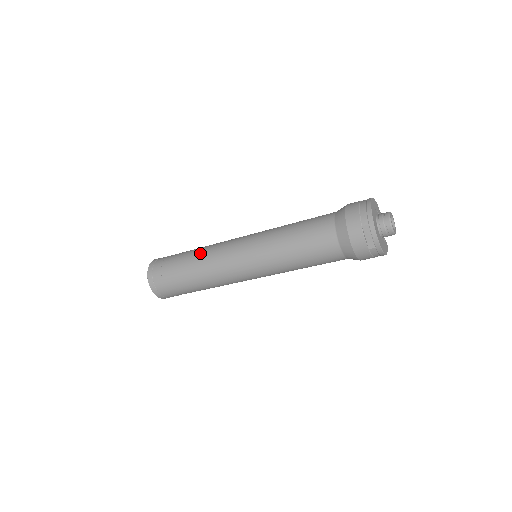
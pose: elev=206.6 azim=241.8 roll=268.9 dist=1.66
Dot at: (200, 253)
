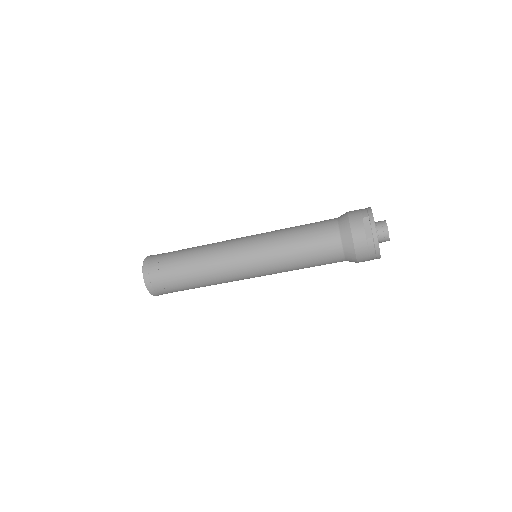
Dot at: (204, 245)
